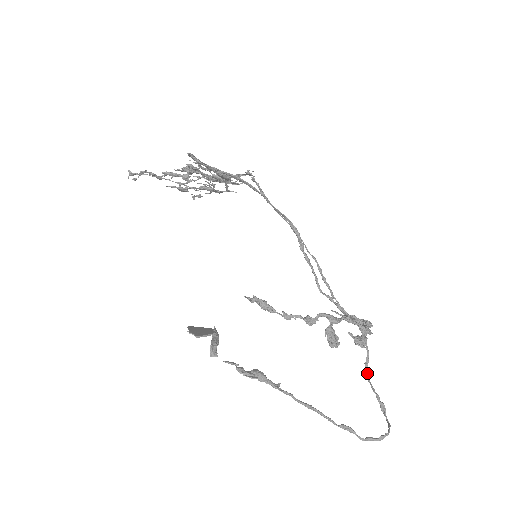
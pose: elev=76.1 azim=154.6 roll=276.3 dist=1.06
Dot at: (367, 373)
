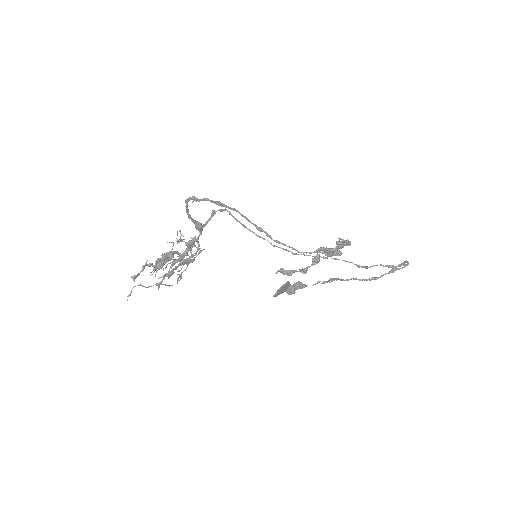
Dot at: (364, 267)
